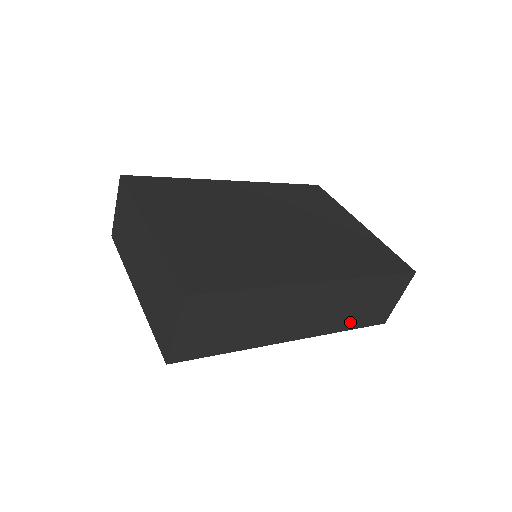
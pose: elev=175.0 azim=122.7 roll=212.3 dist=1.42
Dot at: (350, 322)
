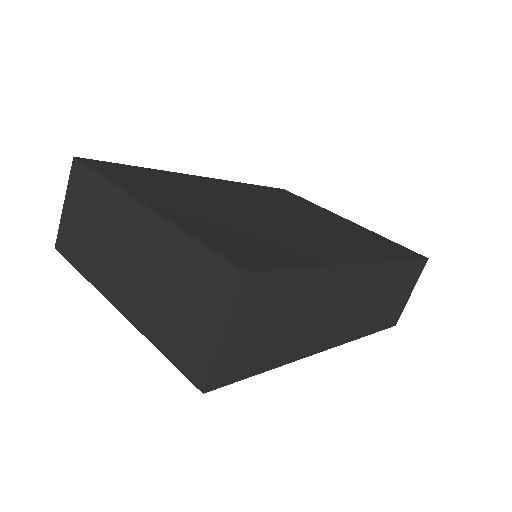
Dot at: (373, 323)
